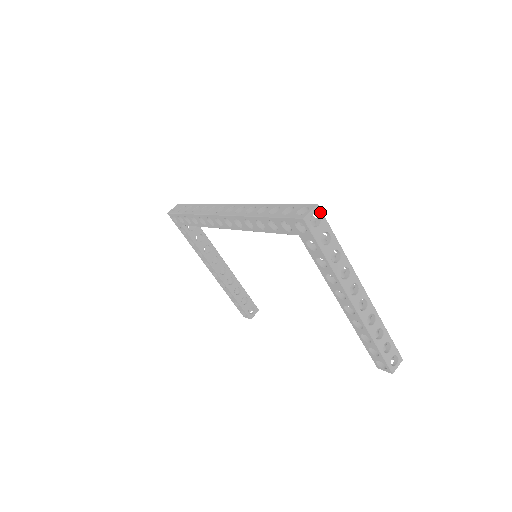
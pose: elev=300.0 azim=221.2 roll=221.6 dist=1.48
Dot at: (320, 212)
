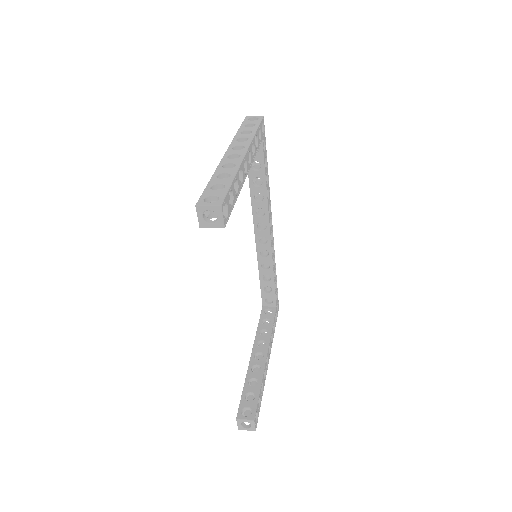
Dot at: (261, 118)
